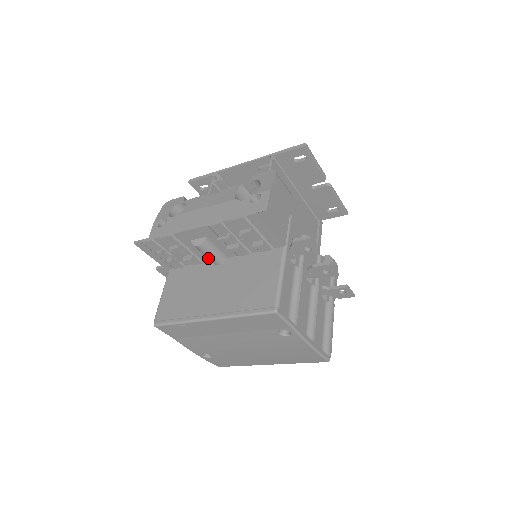
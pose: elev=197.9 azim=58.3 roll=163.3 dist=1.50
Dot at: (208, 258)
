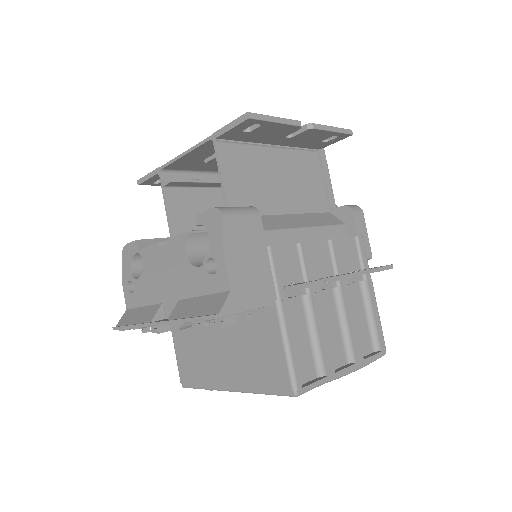
Dot at: occluded
